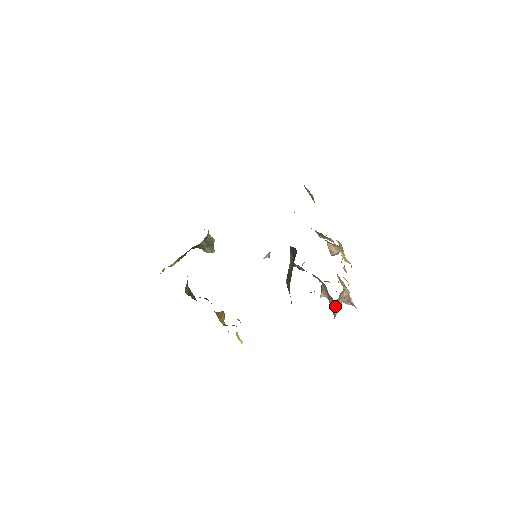
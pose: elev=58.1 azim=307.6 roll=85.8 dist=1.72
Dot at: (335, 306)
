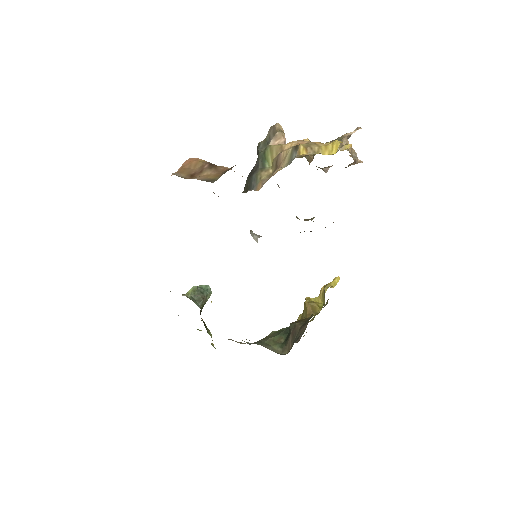
Dot at: (355, 163)
